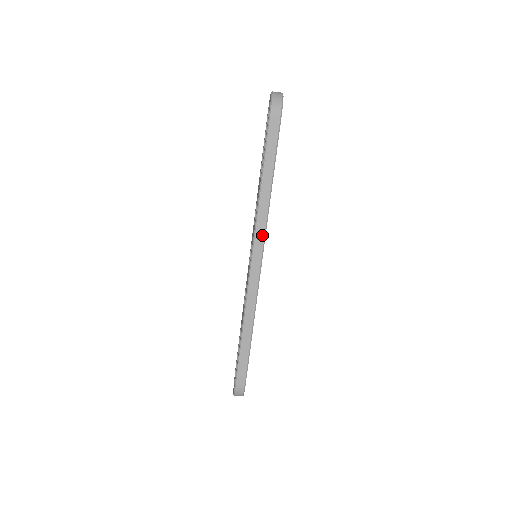
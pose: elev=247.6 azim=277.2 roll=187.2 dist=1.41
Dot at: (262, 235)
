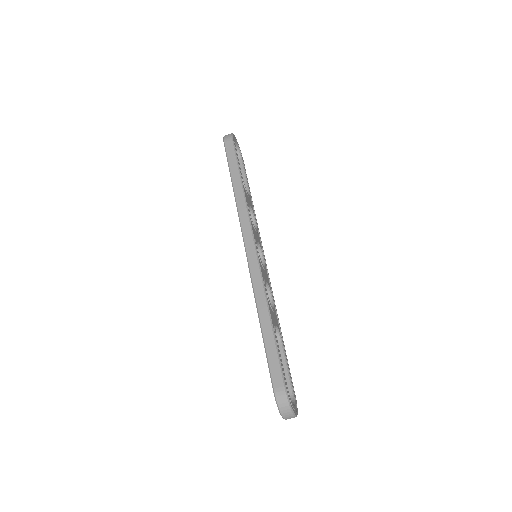
Dot at: (247, 222)
